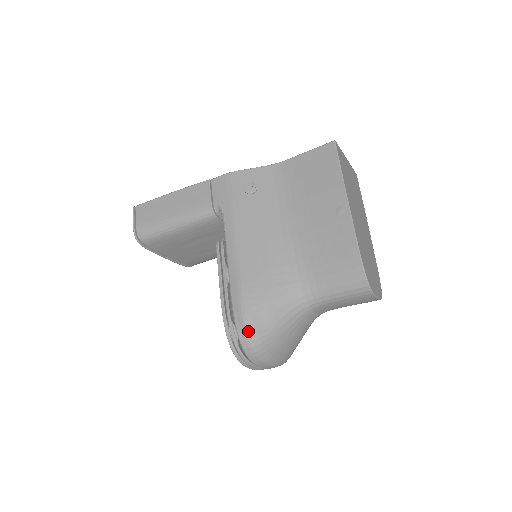
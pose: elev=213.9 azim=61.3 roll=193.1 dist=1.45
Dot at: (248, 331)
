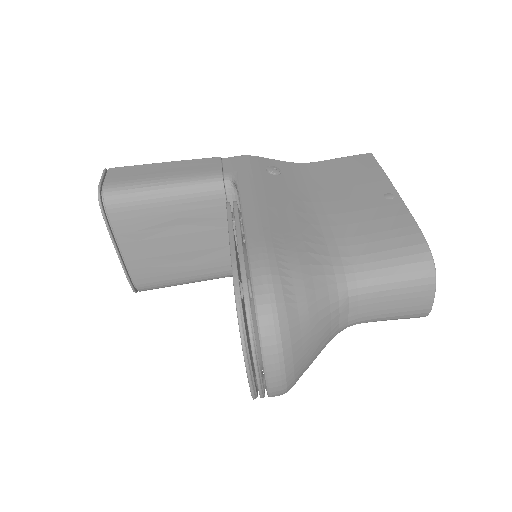
Dot at: (272, 288)
